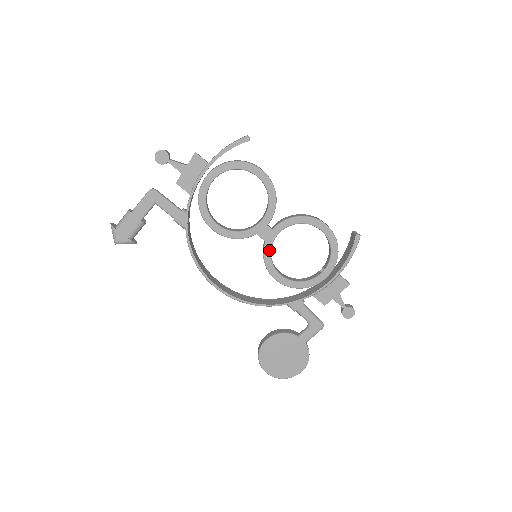
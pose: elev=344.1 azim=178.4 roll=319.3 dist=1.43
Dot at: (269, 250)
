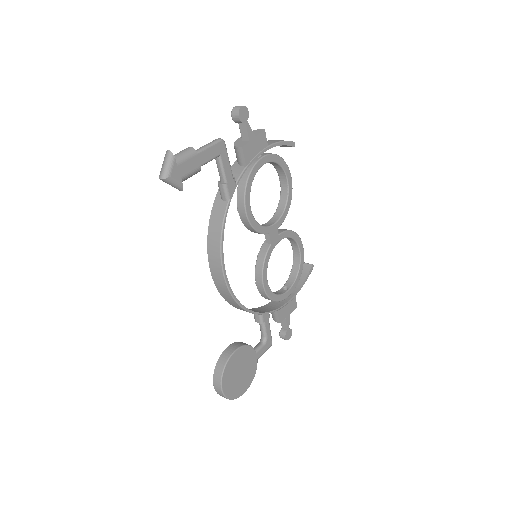
Dot at: (270, 254)
